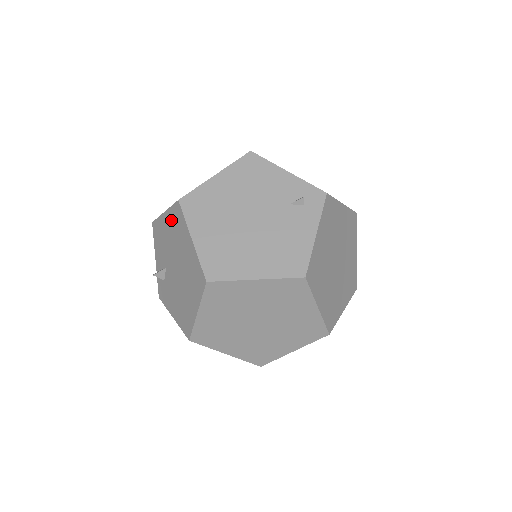
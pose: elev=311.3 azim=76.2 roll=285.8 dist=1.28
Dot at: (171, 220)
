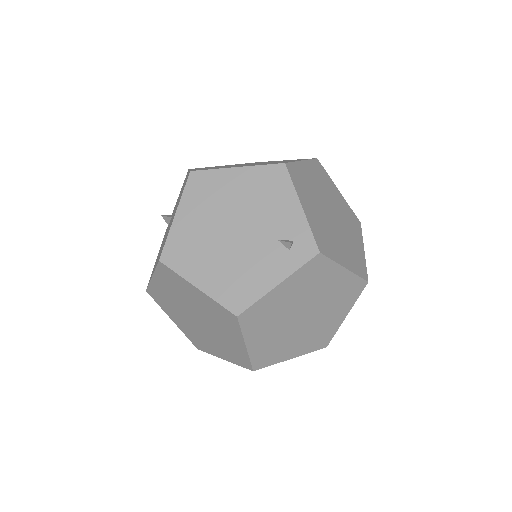
Dot at: (185, 182)
